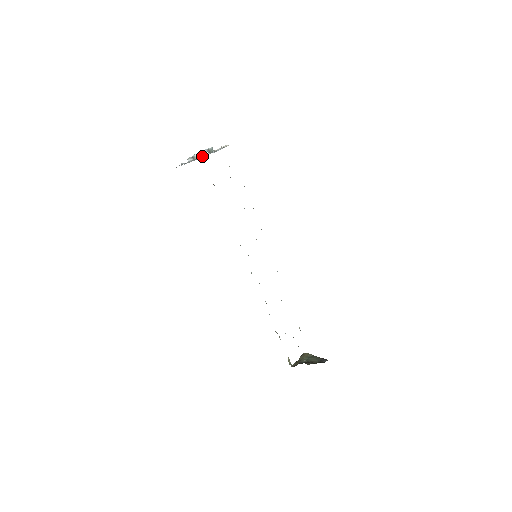
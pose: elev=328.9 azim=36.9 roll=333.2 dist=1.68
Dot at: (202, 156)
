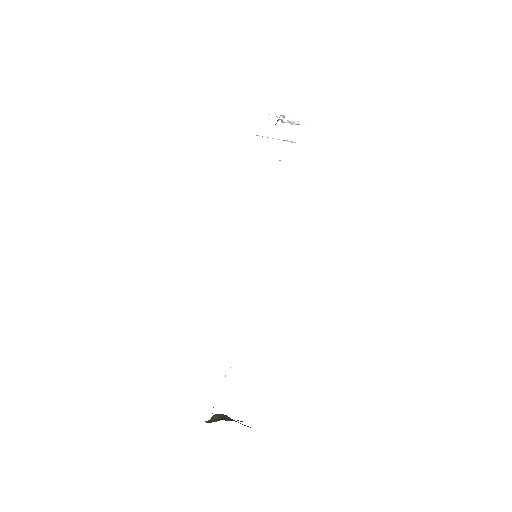
Dot at: (295, 124)
